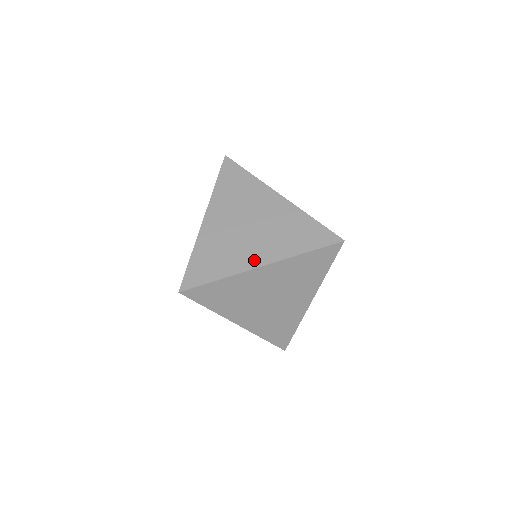
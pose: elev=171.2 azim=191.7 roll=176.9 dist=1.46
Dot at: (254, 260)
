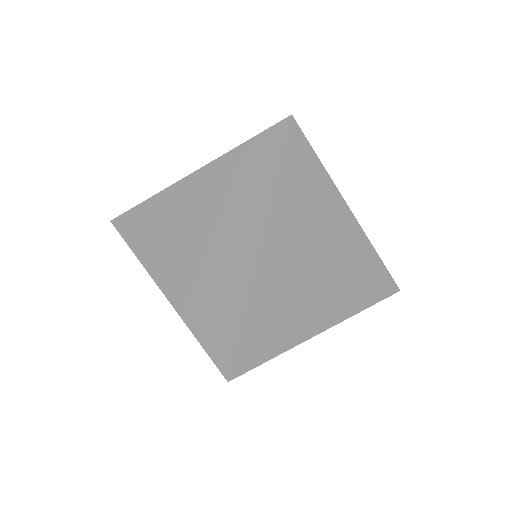
Dot at: (164, 275)
